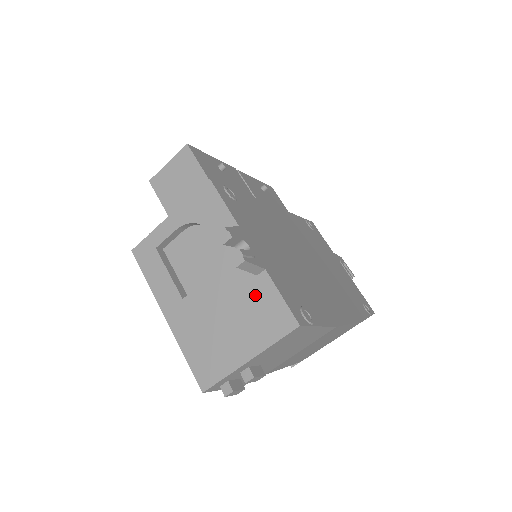
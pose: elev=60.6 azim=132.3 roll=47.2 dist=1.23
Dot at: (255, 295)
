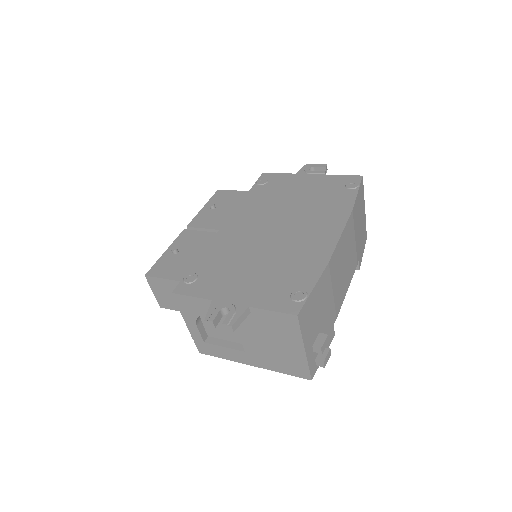
Dot at: (263, 322)
